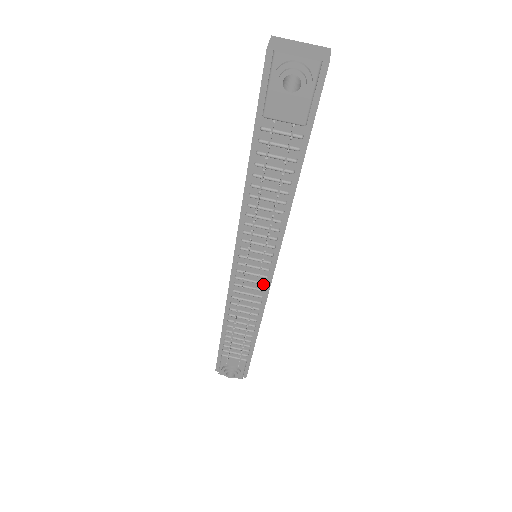
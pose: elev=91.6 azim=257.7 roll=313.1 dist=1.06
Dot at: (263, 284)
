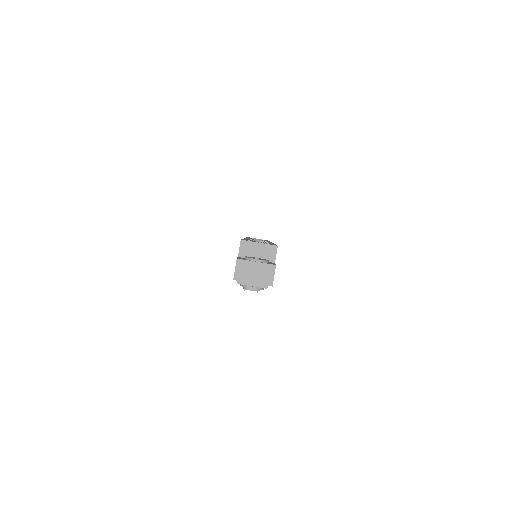
Dot at: occluded
